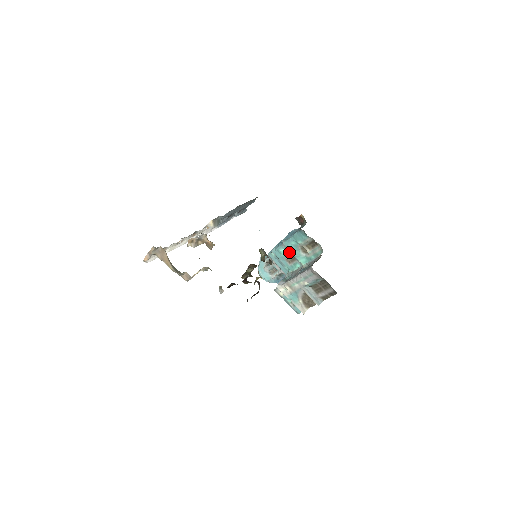
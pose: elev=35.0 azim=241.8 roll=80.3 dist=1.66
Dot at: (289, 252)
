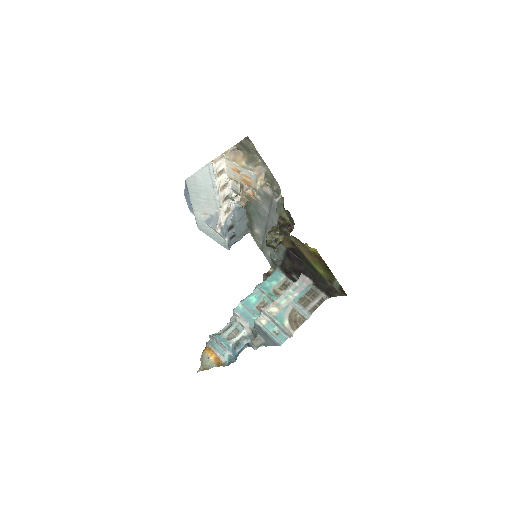
Dot at: (261, 297)
